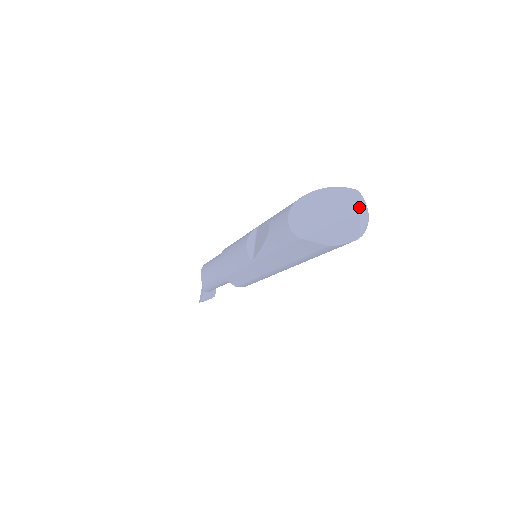
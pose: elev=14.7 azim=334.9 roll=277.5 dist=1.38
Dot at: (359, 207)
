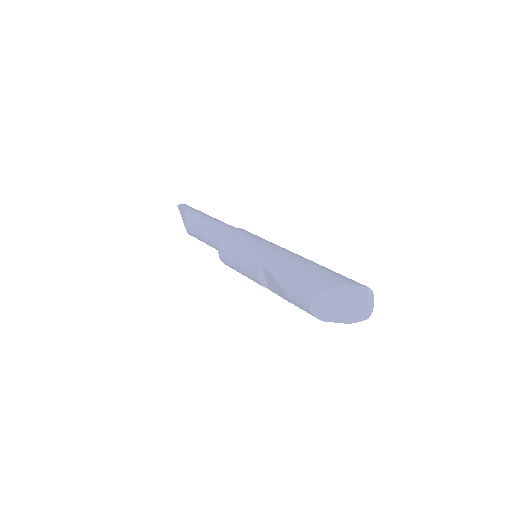
Dot at: (367, 298)
